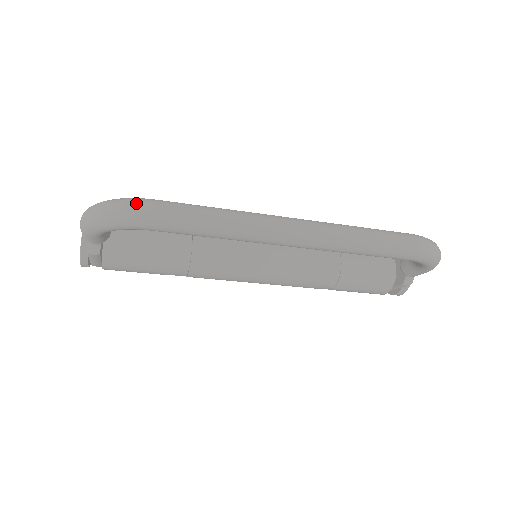
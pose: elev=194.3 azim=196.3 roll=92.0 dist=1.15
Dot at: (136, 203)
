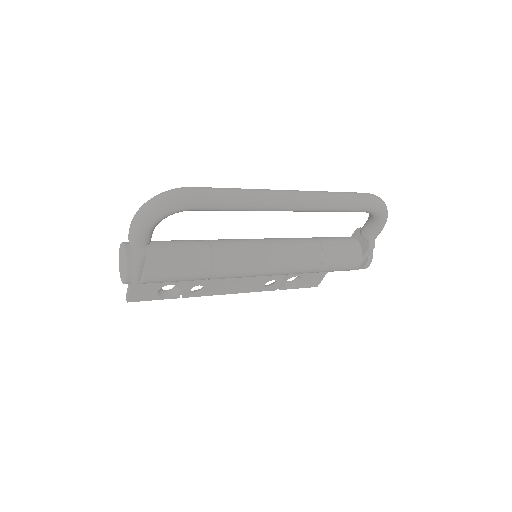
Dot at: (180, 188)
